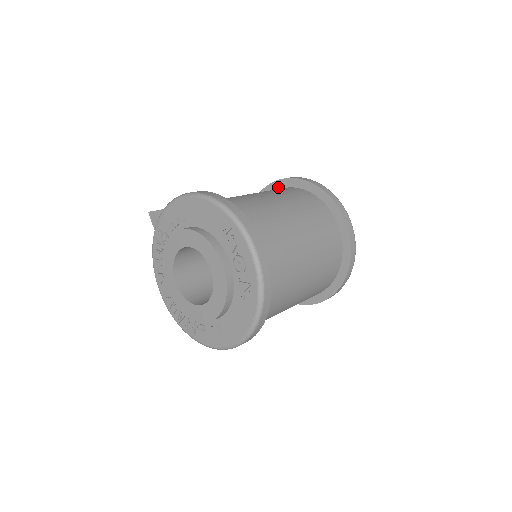
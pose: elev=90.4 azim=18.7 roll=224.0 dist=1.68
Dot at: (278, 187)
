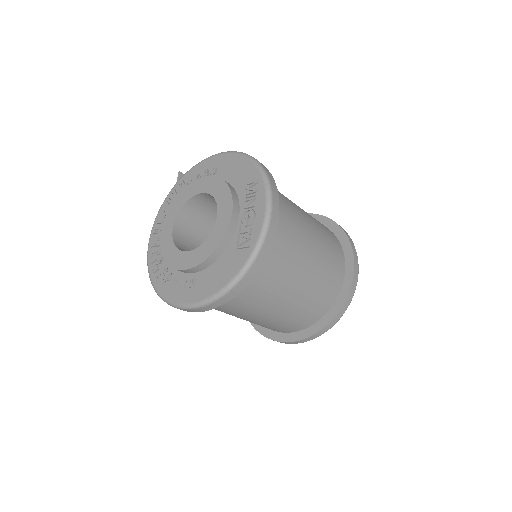
Dot at: occluded
